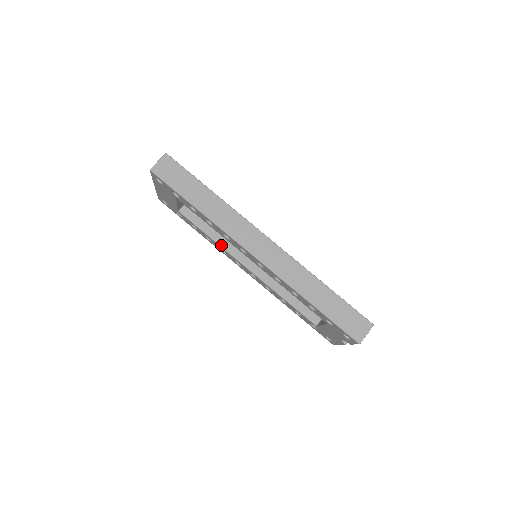
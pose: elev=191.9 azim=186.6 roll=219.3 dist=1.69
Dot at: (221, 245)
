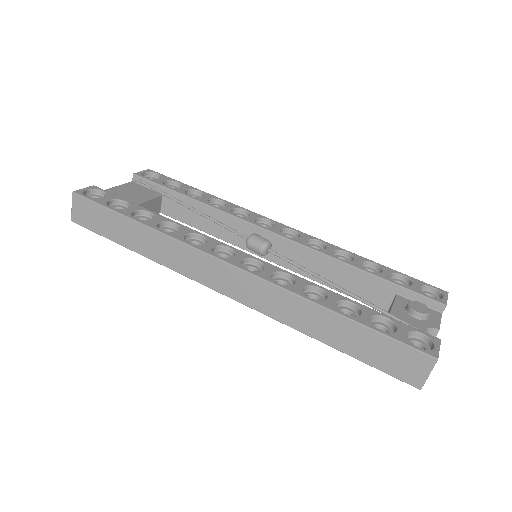
Dot at: (223, 239)
